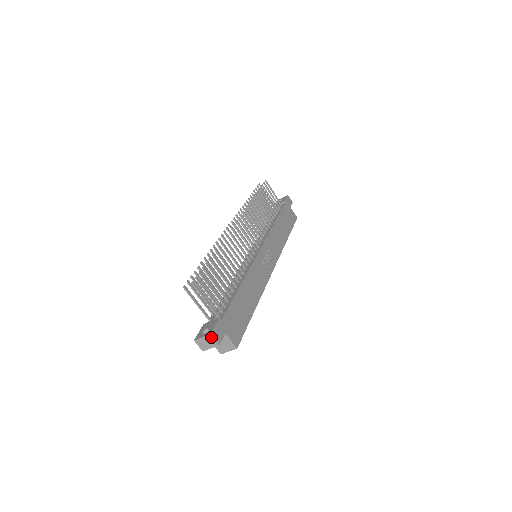
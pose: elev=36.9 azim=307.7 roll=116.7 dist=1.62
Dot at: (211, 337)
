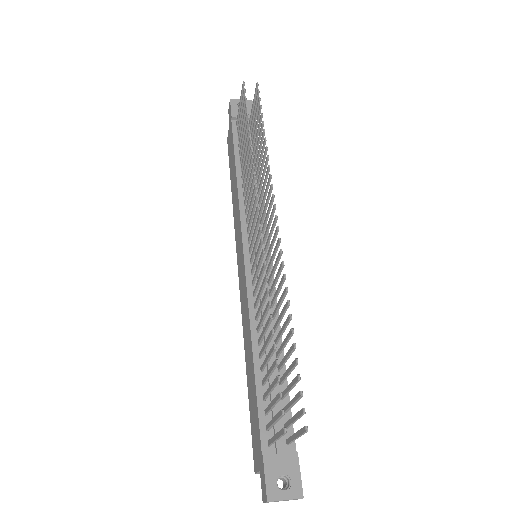
Dot at: occluded
